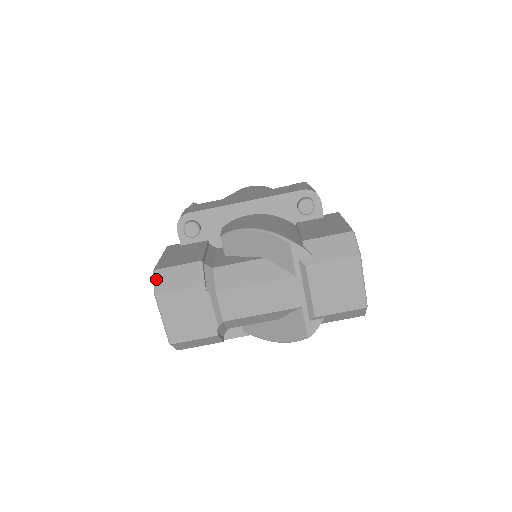
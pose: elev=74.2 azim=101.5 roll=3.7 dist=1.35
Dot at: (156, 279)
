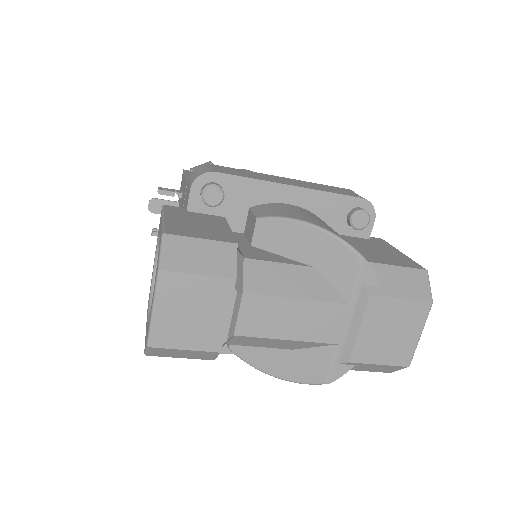
Dot at: (166, 247)
